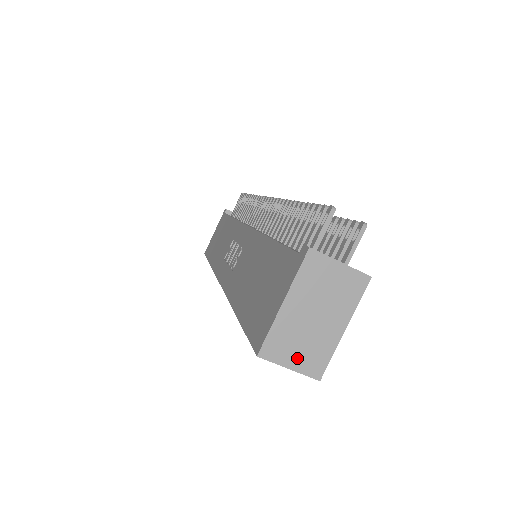
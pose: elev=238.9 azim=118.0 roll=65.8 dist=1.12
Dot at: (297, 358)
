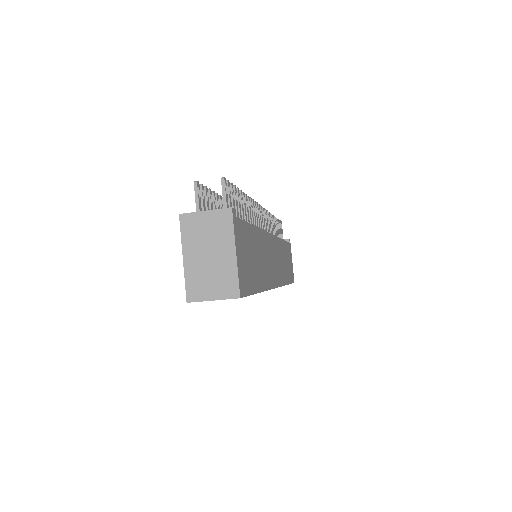
Dot at: (214, 290)
